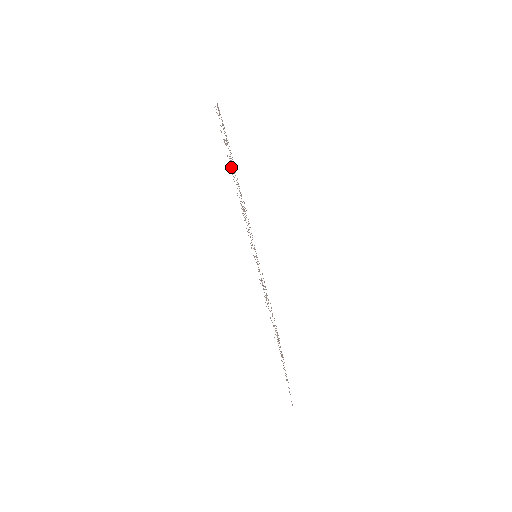
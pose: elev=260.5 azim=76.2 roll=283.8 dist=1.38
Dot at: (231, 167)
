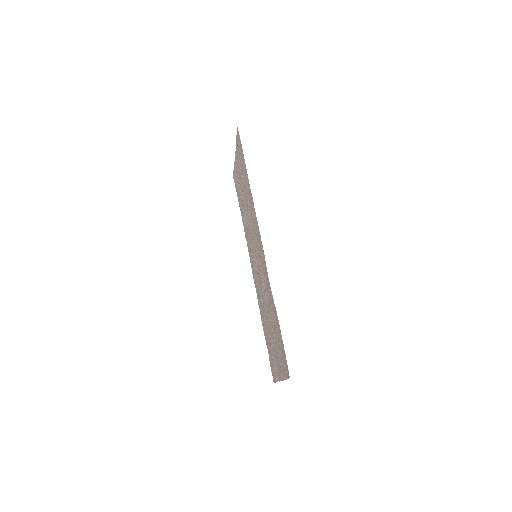
Dot at: (243, 171)
